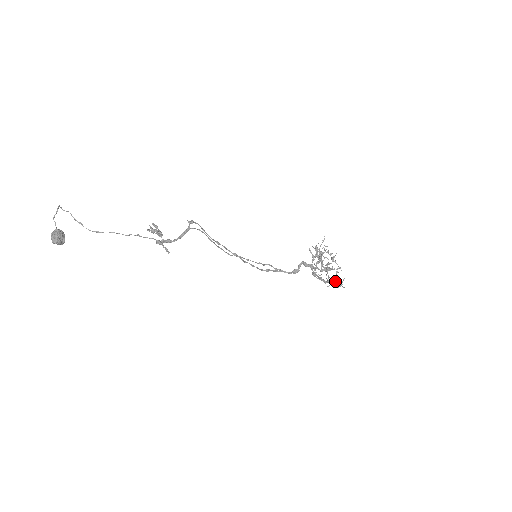
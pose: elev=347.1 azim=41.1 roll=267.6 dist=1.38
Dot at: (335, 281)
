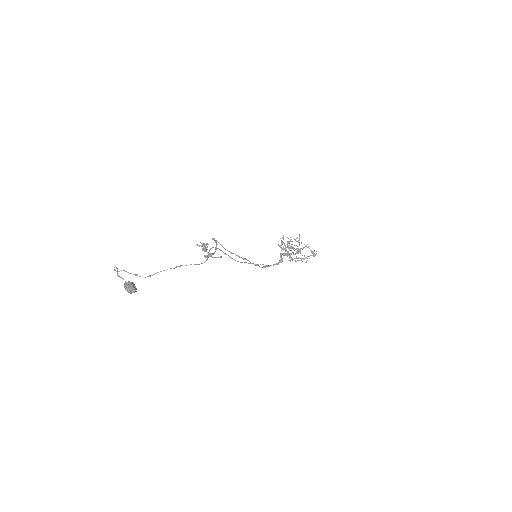
Dot at: occluded
